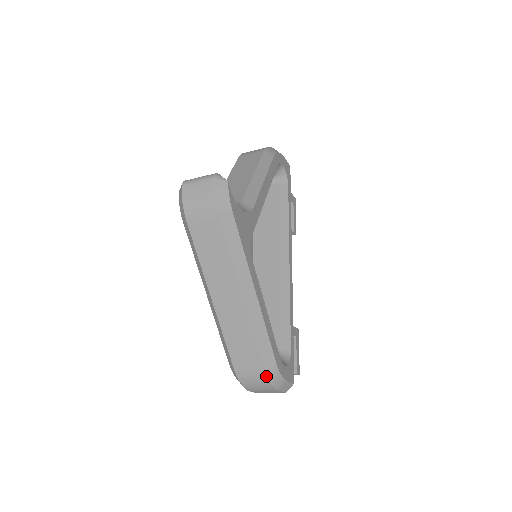
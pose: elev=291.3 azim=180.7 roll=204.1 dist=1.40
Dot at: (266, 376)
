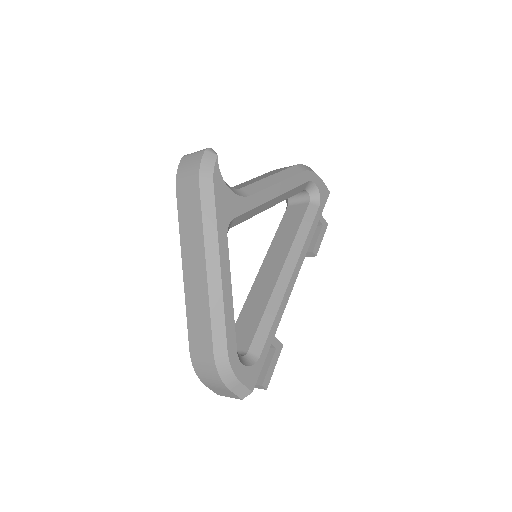
Dot at: (214, 363)
